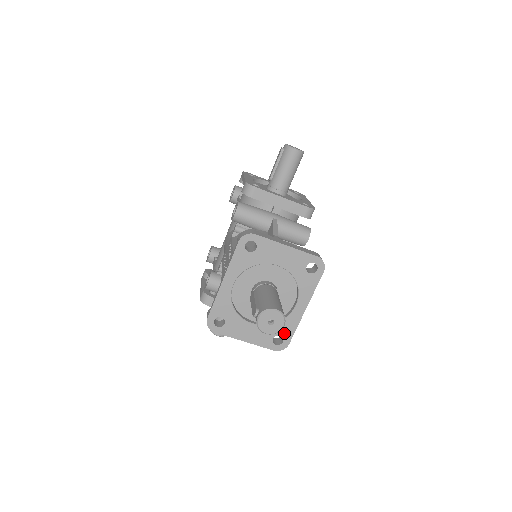
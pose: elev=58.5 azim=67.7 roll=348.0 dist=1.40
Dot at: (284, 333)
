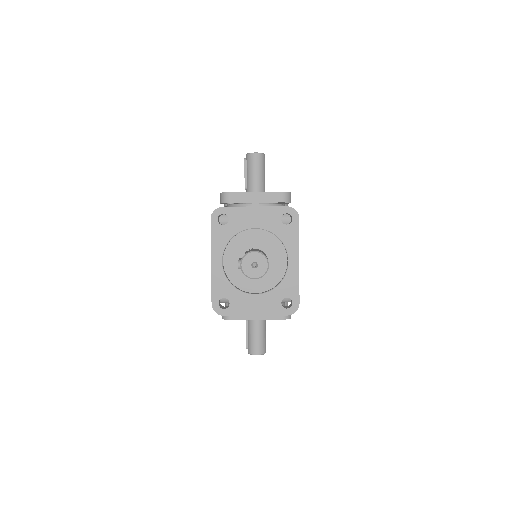
Dot at: (289, 293)
